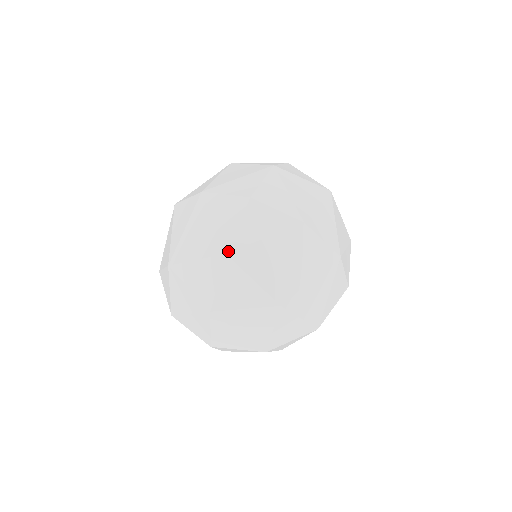
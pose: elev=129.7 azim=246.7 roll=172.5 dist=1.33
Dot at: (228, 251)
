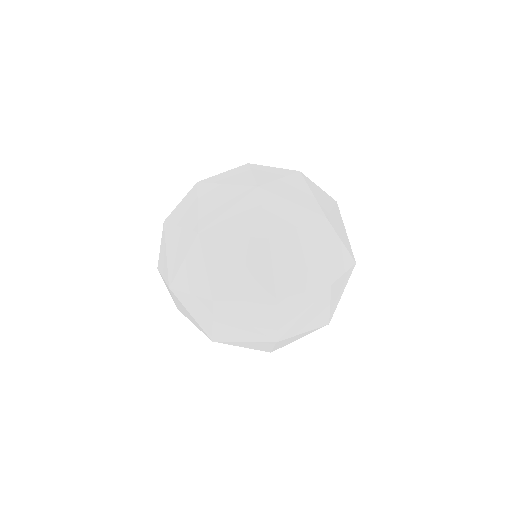
Dot at: (258, 185)
